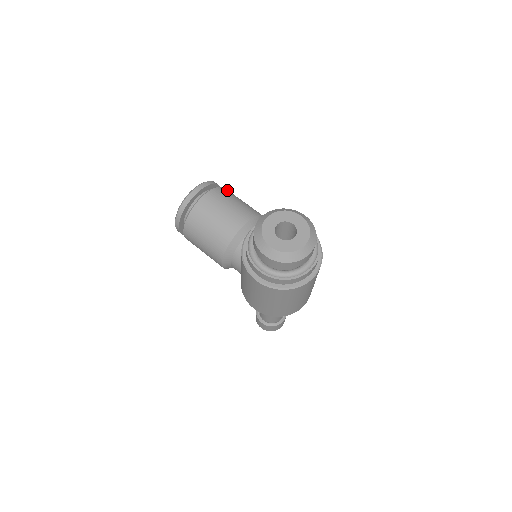
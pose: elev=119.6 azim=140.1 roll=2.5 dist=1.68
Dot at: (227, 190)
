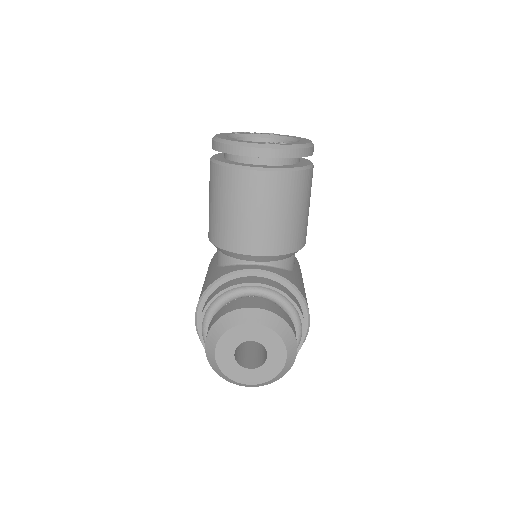
Dot at: (305, 180)
